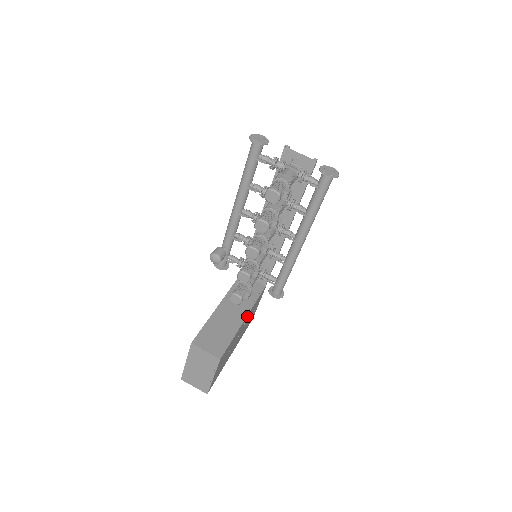
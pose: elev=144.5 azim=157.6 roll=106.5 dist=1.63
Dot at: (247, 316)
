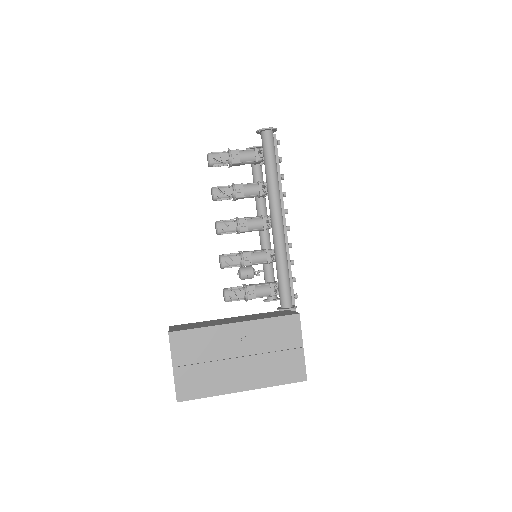
Dot at: (243, 326)
